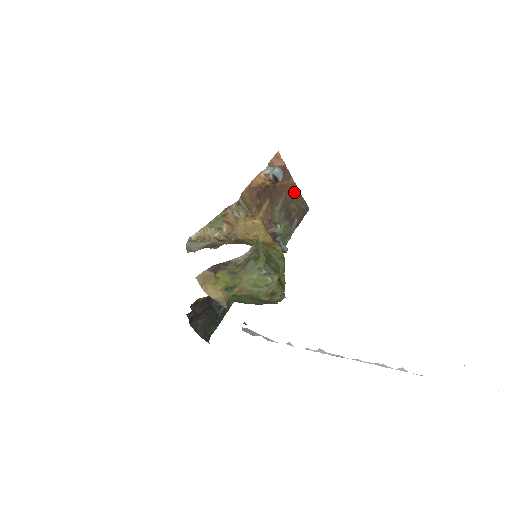
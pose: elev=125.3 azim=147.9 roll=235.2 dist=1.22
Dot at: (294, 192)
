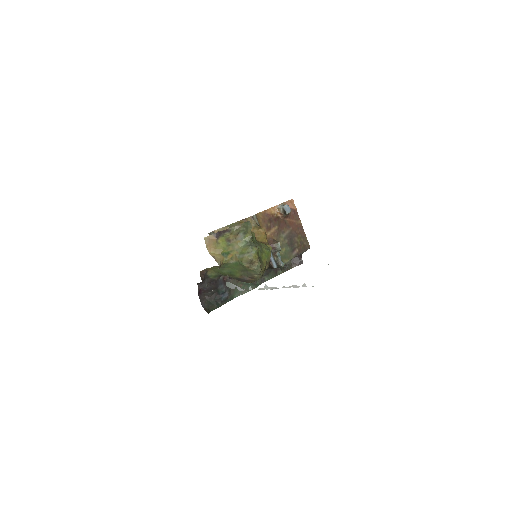
Dot at: (300, 230)
